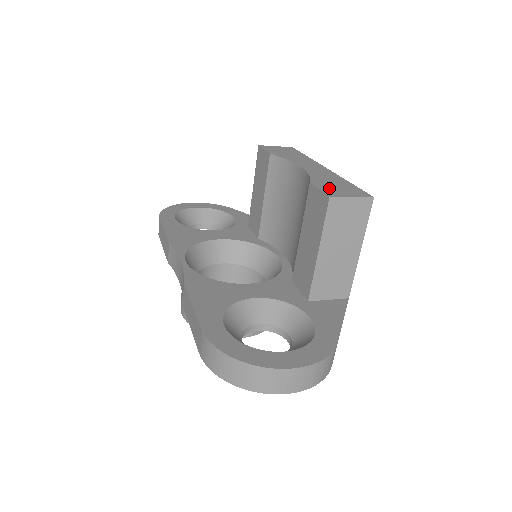
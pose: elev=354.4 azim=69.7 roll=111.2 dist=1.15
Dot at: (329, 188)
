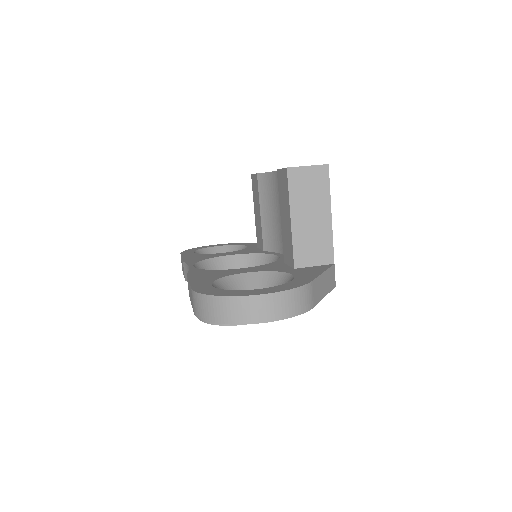
Dot at: occluded
